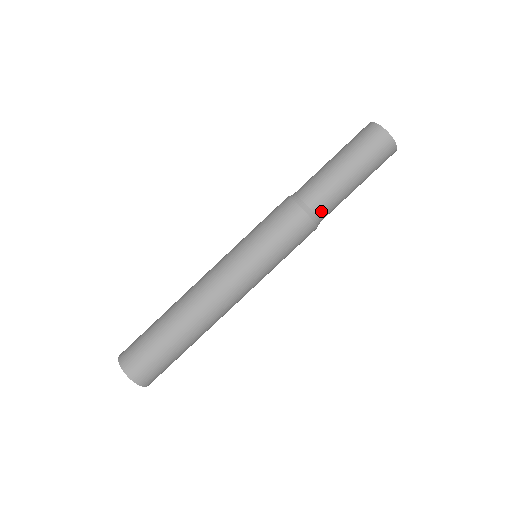
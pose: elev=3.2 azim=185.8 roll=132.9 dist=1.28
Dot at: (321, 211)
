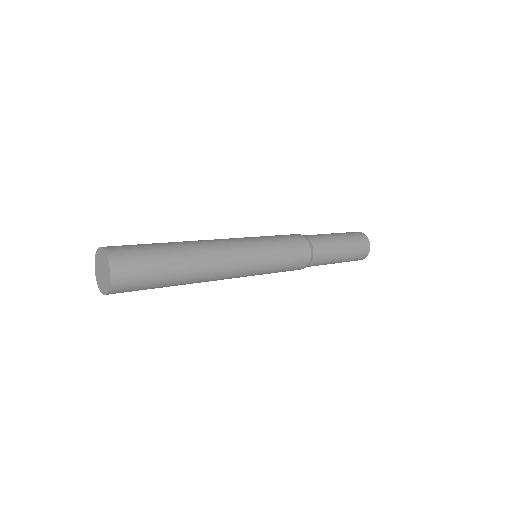
Dot at: (314, 262)
